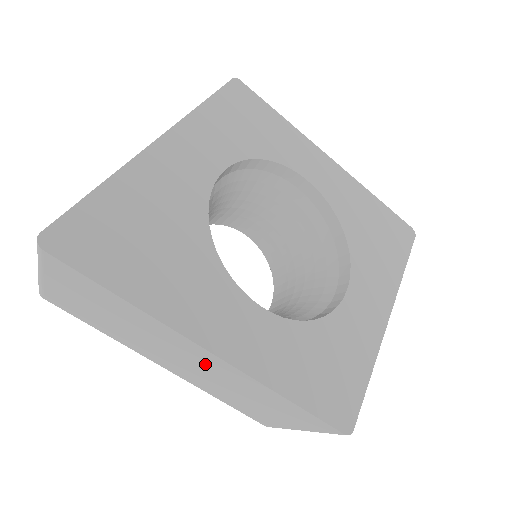
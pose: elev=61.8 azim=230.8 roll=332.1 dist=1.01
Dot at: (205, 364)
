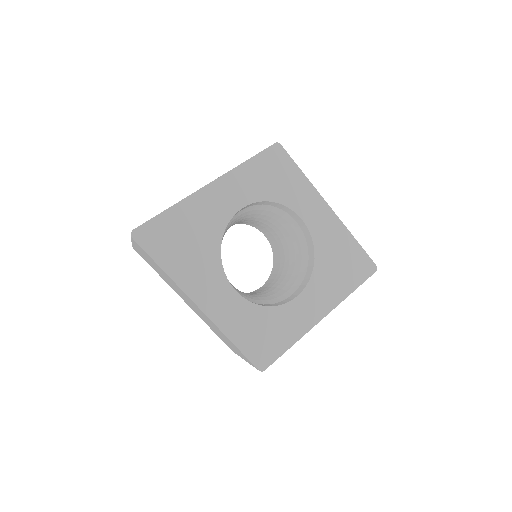
Dot at: (198, 310)
